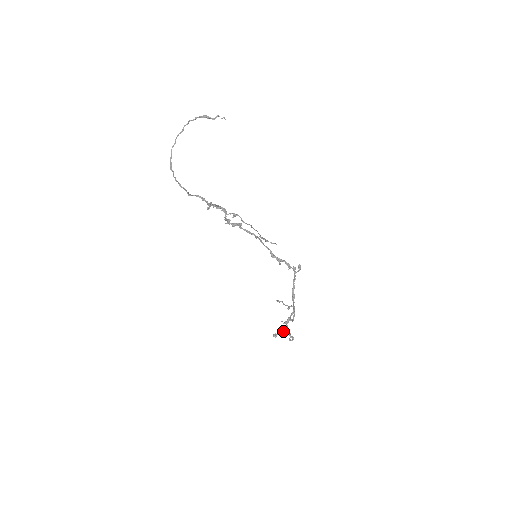
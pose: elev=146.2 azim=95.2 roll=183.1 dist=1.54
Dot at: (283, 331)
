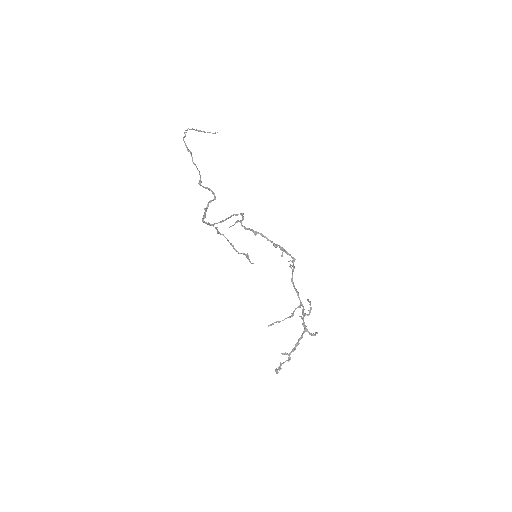
Dot at: (288, 354)
